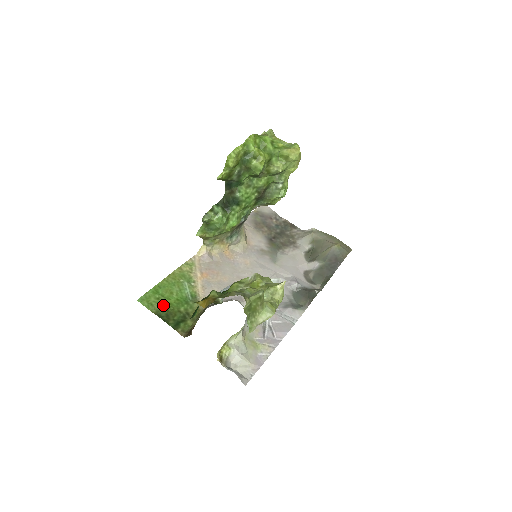
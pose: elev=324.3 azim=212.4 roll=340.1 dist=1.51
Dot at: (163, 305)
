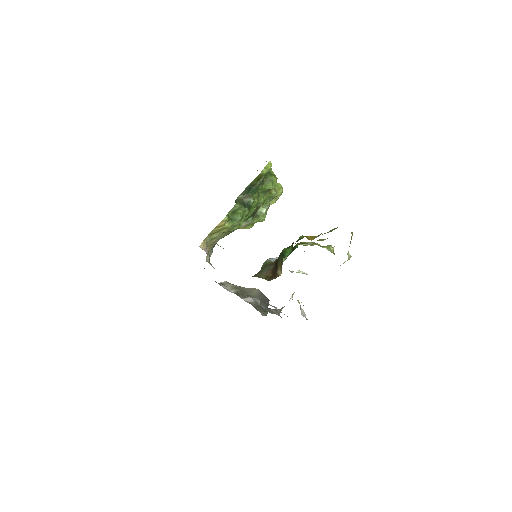
Dot at: occluded
